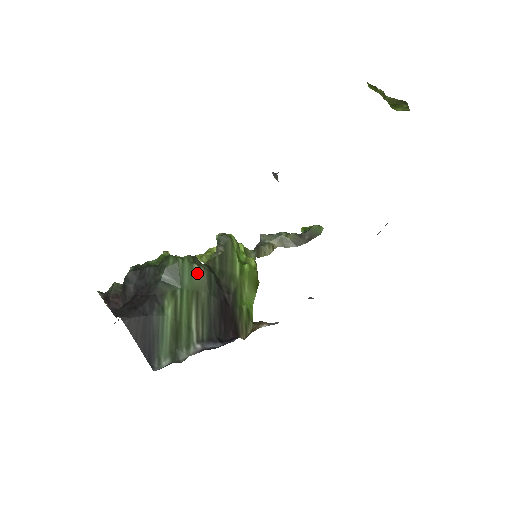
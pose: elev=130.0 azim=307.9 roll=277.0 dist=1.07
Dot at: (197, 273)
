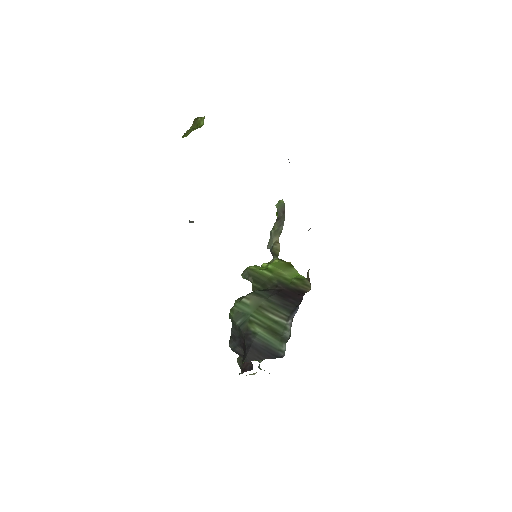
Dot at: (248, 301)
